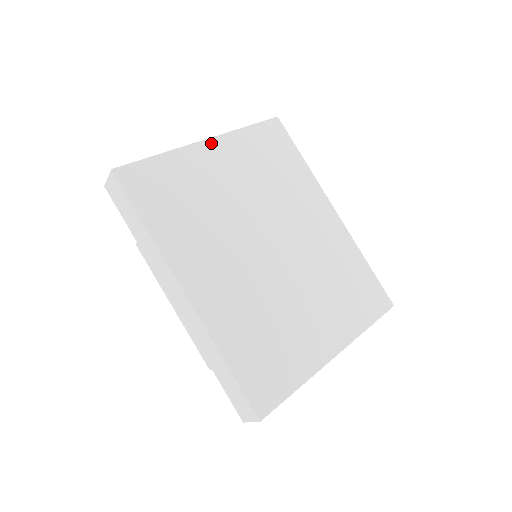
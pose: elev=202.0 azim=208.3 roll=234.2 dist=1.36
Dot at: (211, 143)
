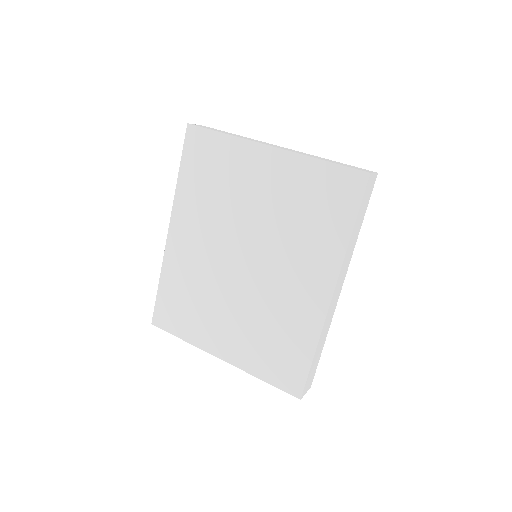
Dot at: (272, 152)
